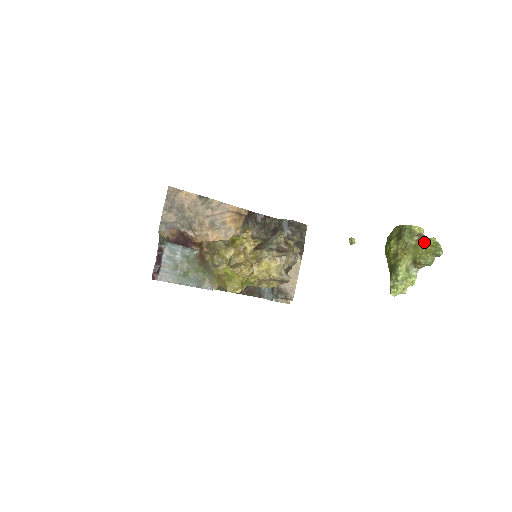
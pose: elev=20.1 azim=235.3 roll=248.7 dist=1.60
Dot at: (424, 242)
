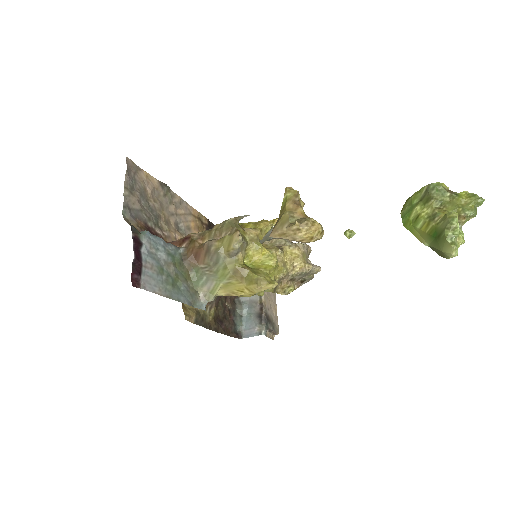
Dot at: (459, 196)
